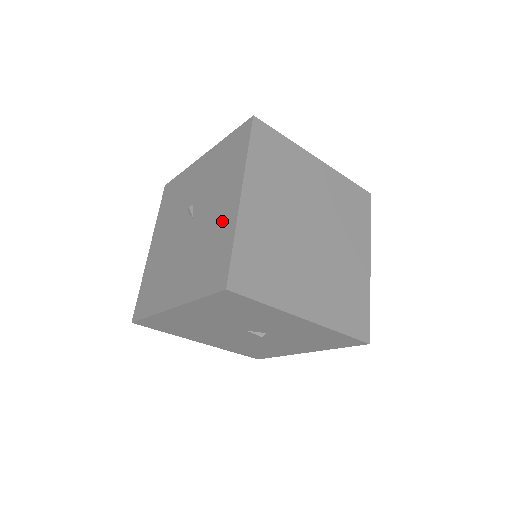
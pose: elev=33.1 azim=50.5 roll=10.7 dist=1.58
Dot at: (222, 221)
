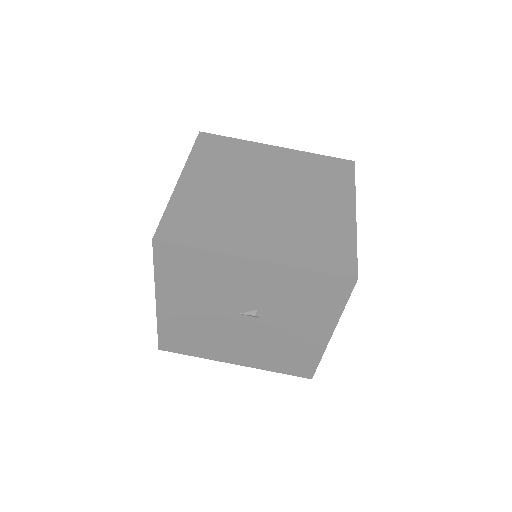
Dot at: occluded
